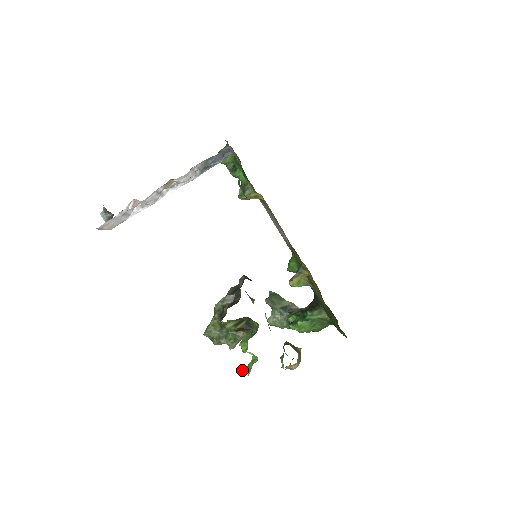
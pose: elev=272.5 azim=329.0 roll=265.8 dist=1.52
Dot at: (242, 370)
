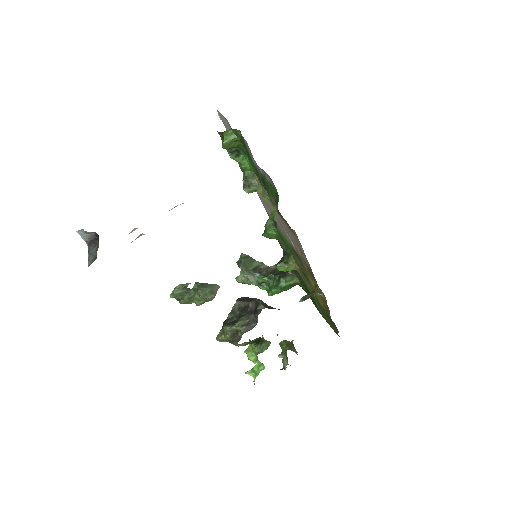
Dot at: occluded
